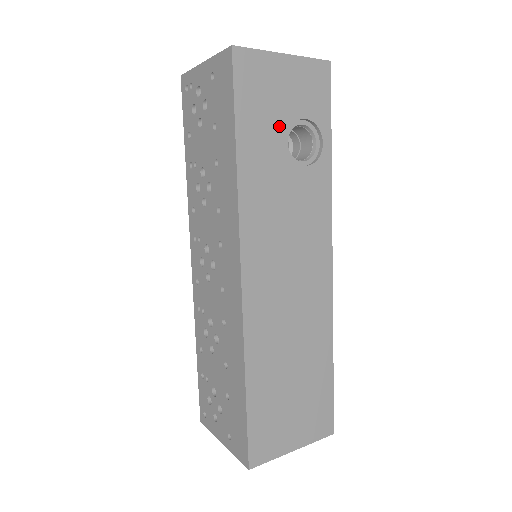
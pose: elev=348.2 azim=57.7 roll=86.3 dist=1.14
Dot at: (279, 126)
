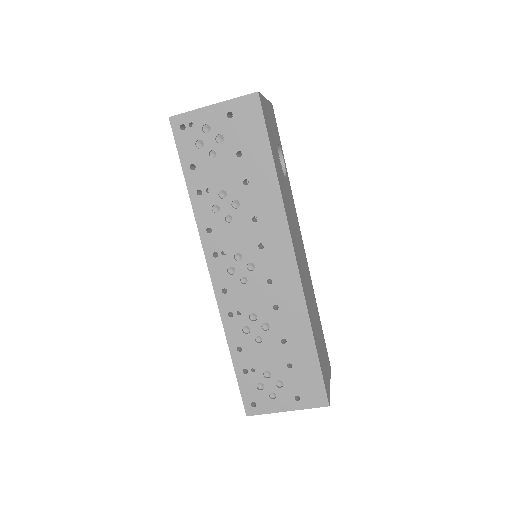
Dot at: (276, 149)
